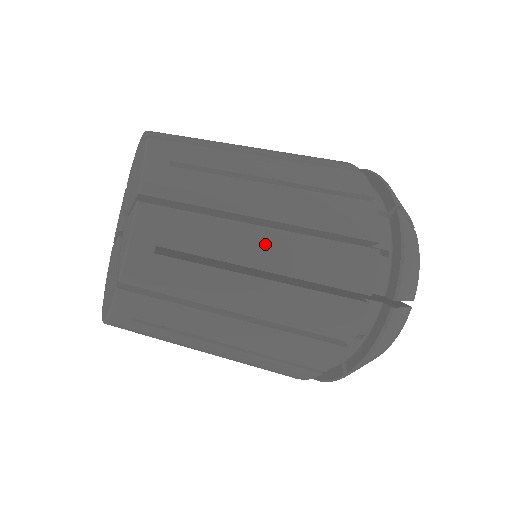
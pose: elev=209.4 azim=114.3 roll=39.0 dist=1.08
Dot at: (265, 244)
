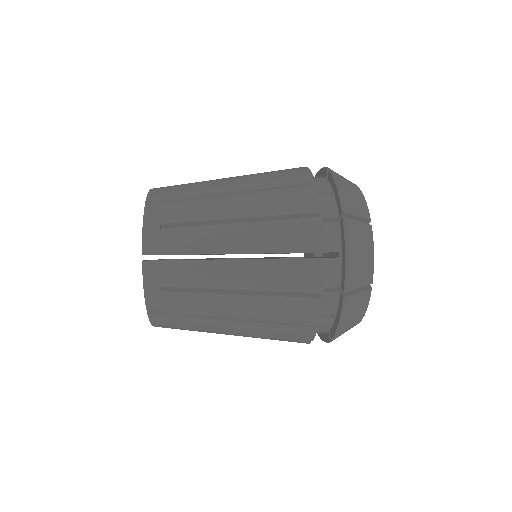
Dot at: (233, 272)
